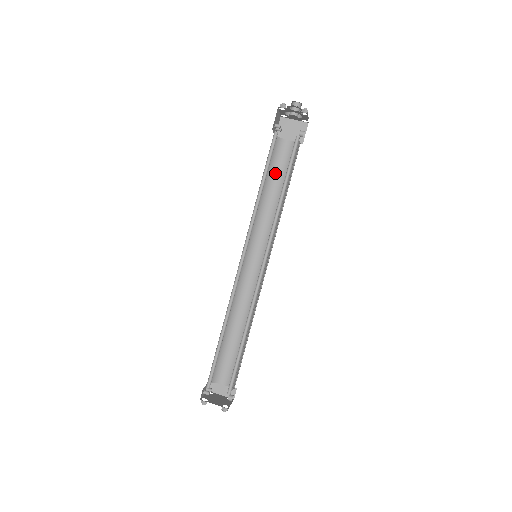
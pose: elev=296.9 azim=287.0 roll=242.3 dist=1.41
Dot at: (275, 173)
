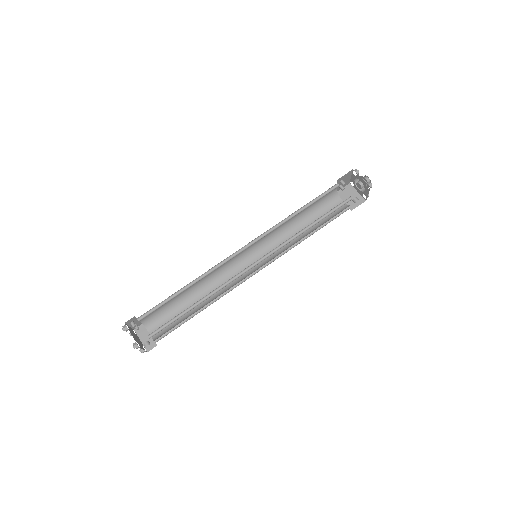
Dot at: (316, 215)
